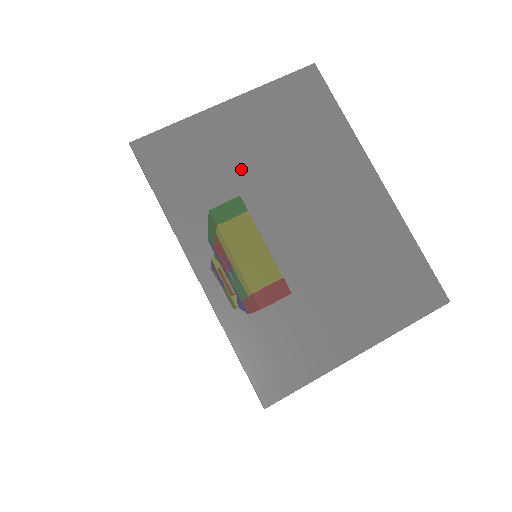
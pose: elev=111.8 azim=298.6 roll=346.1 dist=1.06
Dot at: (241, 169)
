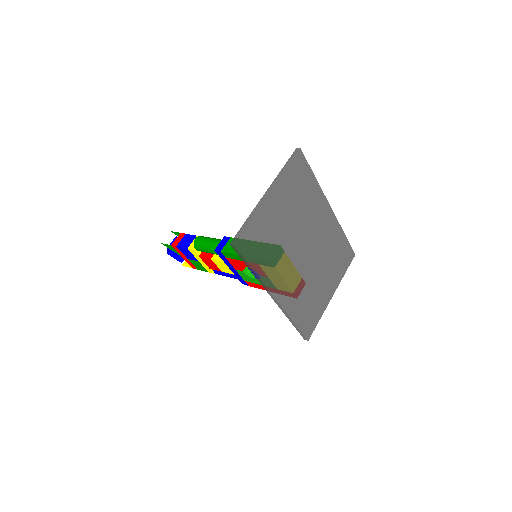
Dot at: (282, 232)
